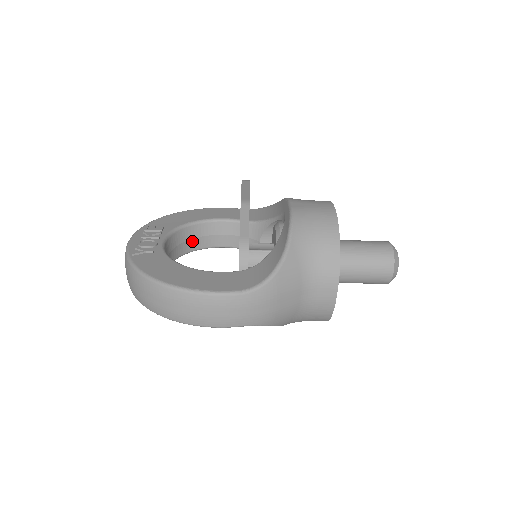
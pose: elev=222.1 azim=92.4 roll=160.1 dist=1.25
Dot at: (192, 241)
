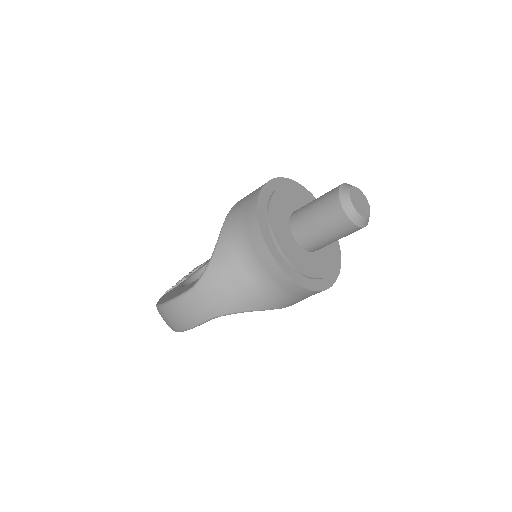
Dot at: occluded
